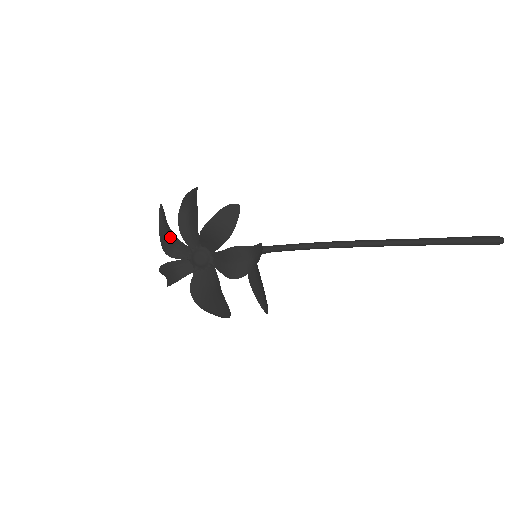
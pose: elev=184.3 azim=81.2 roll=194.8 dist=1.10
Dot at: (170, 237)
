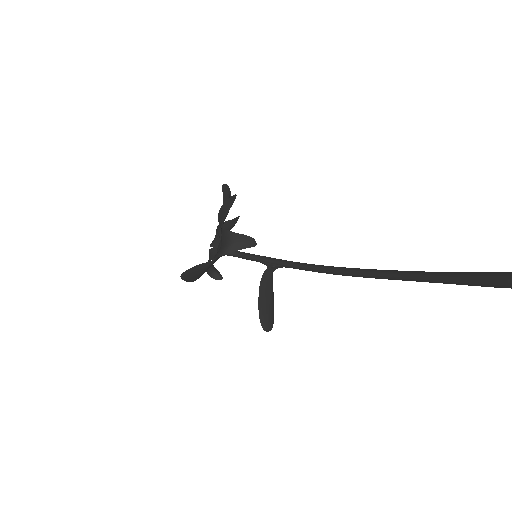
Dot at: occluded
